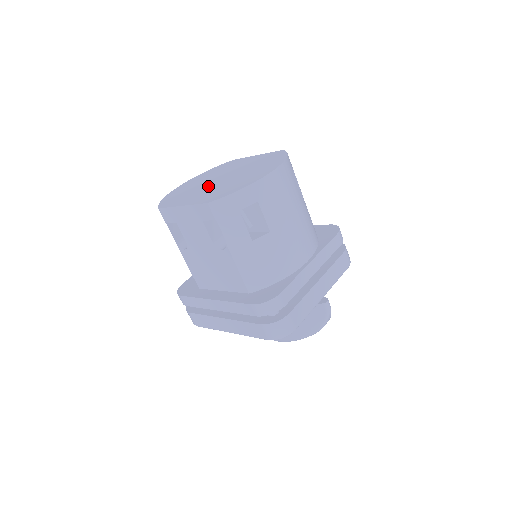
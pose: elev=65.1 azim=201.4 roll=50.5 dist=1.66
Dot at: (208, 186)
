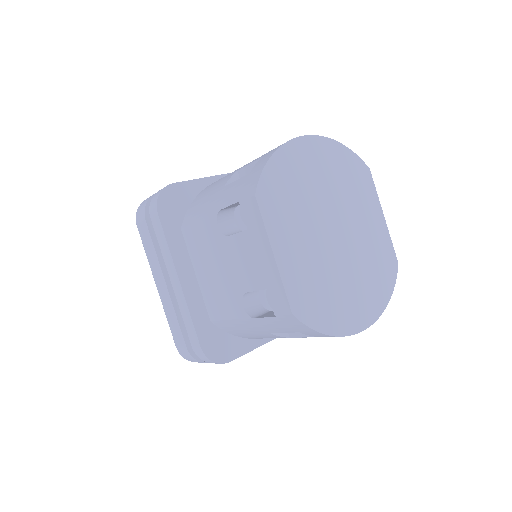
Dot at: (318, 234)
